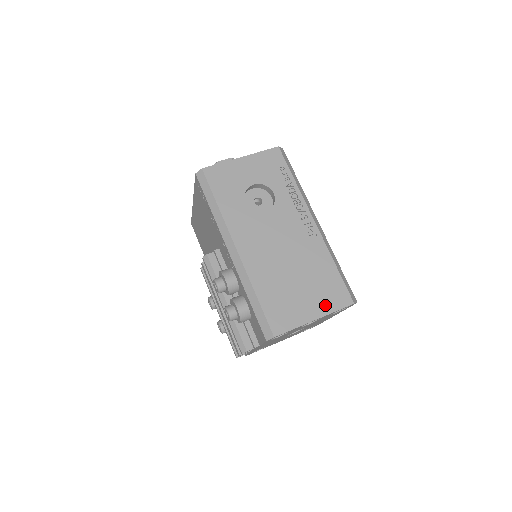
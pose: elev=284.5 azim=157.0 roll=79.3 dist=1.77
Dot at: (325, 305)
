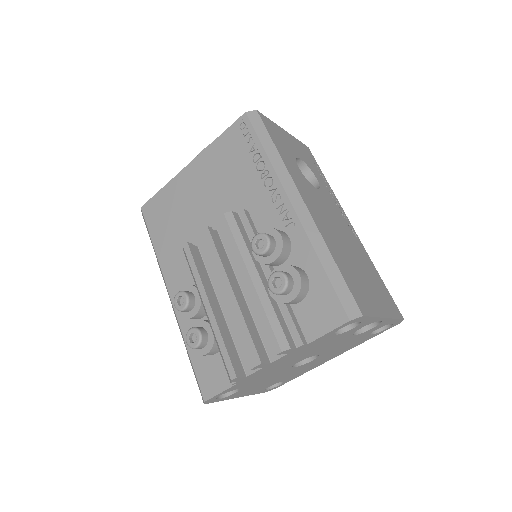
Dot at: (387, 307)
